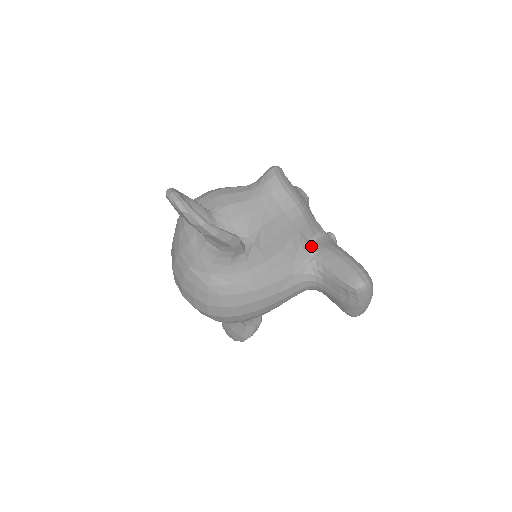
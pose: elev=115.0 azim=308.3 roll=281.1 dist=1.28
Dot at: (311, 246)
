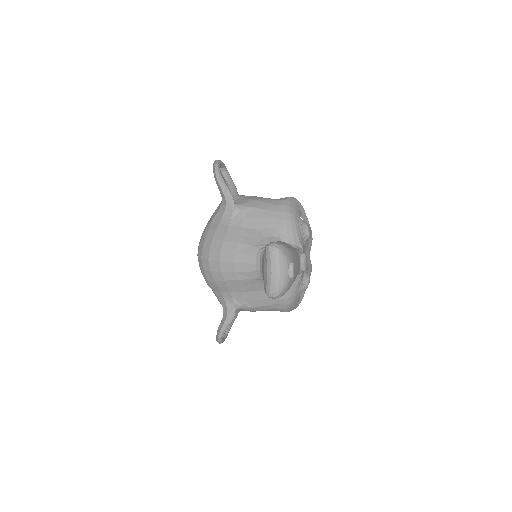
Dot at: occluded
